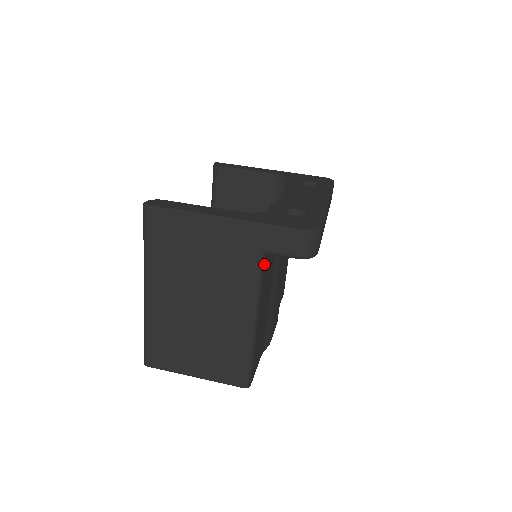
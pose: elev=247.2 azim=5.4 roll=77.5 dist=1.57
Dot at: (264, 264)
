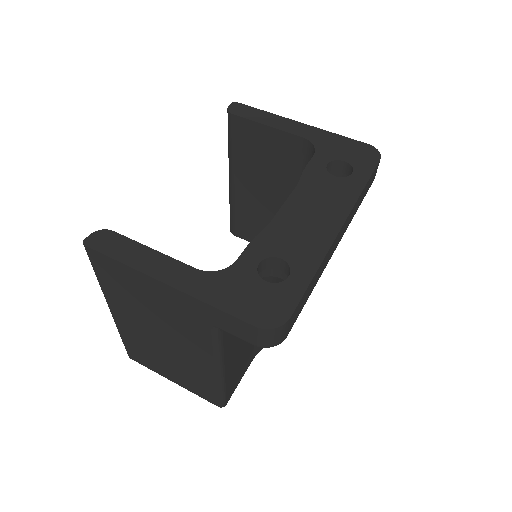
Dot at: (223, 331)
